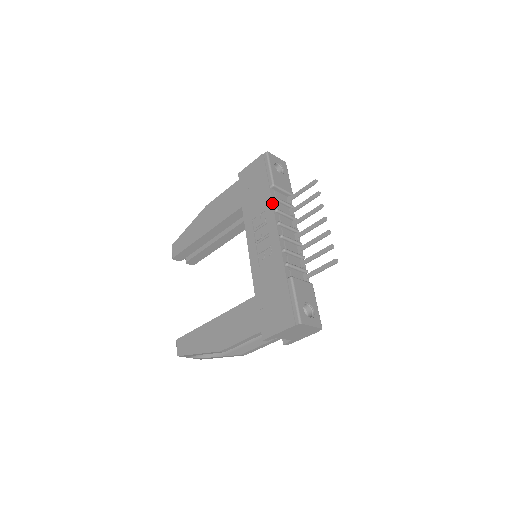
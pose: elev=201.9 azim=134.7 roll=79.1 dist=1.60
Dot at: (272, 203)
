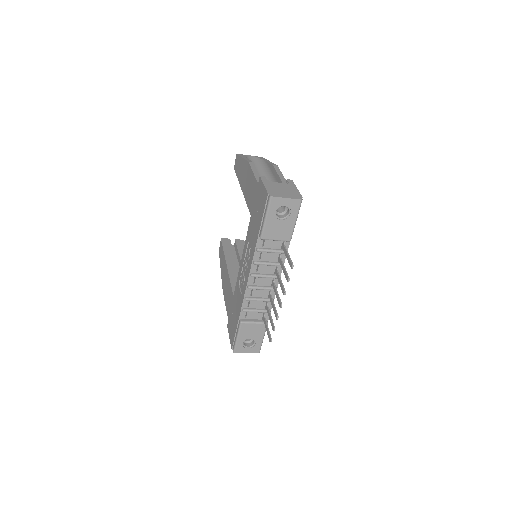
Dot at: (253, 255)
